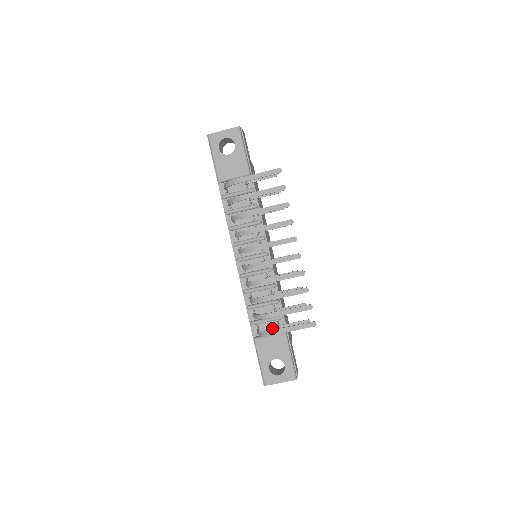
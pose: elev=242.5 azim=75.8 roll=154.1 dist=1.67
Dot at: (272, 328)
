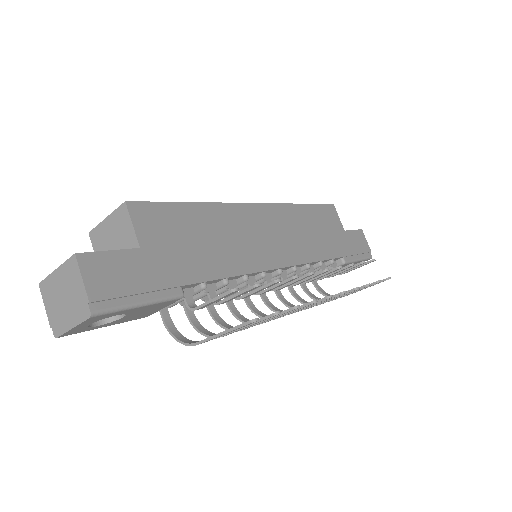
Dot at: occluded
